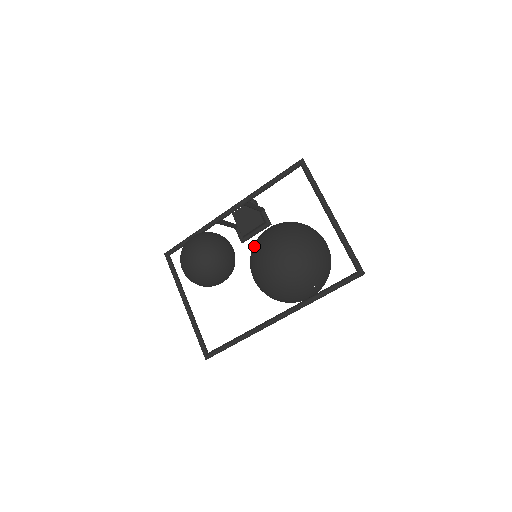
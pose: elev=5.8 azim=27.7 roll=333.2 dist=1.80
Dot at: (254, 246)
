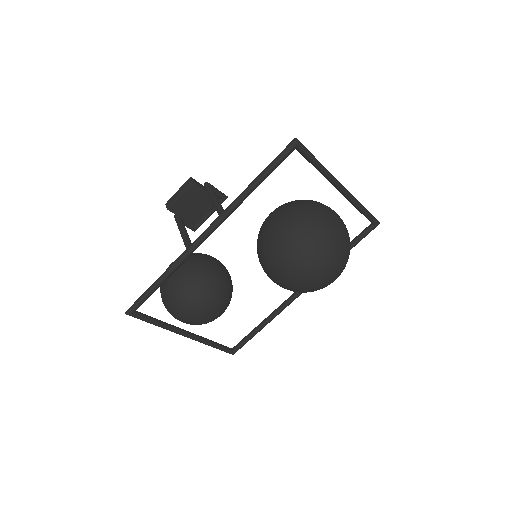
Dot at: (284, 268)
